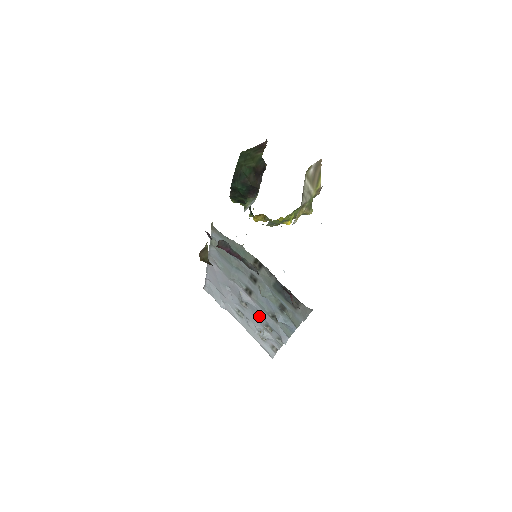
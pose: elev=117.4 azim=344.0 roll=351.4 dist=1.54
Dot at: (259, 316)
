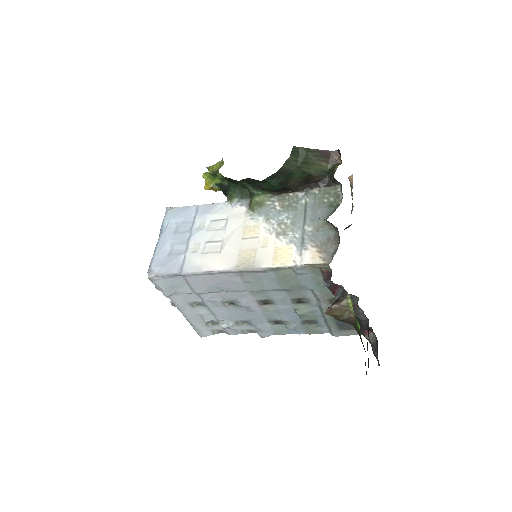
Dot at: (245, 316)
